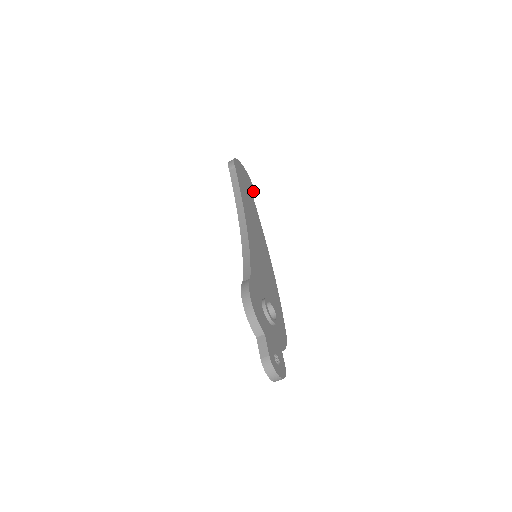
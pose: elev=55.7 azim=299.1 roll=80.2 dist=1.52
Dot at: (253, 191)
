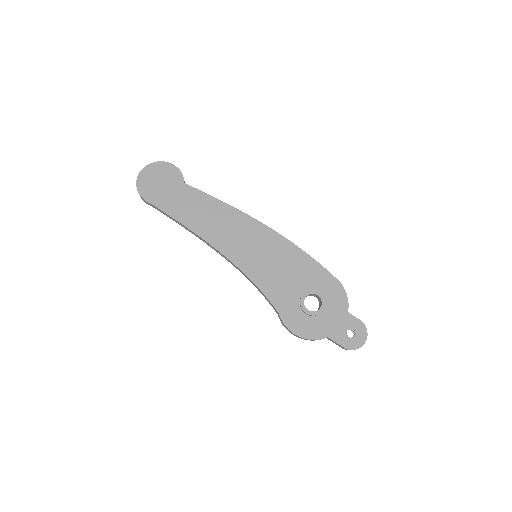
Dot at: (177, 172)
